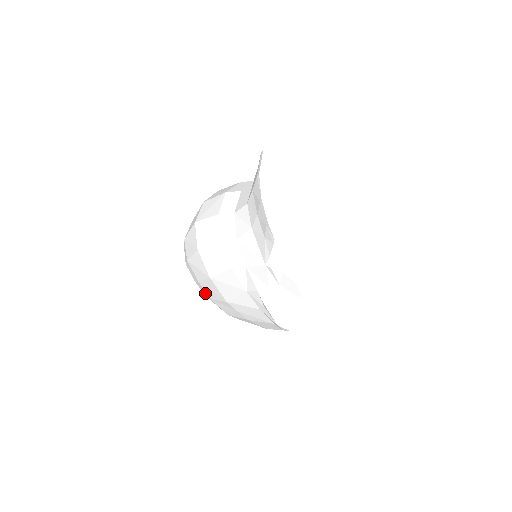
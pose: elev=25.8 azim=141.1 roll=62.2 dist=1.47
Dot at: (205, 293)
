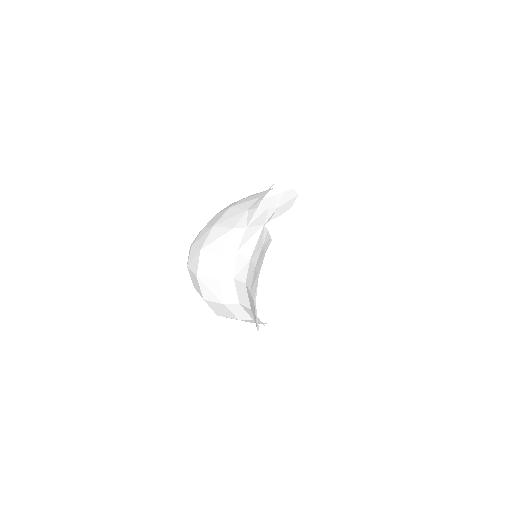
Dot at: occluded
